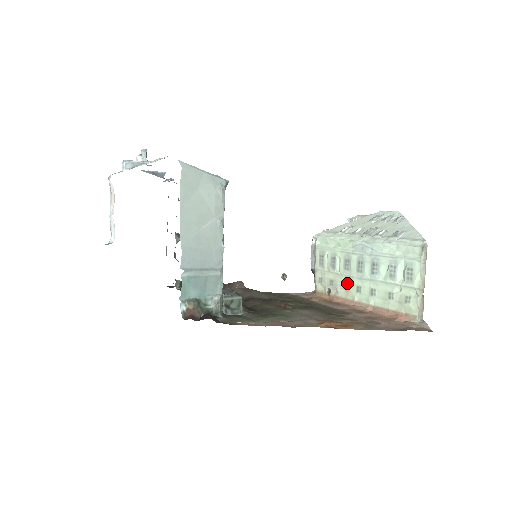
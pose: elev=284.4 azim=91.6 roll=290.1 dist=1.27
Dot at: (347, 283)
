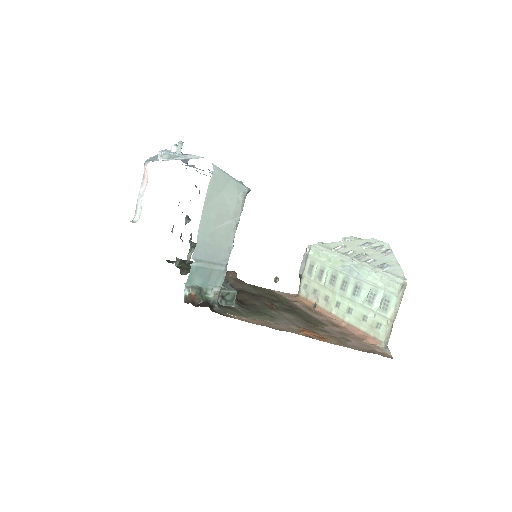
Dot at: (329, 296)
